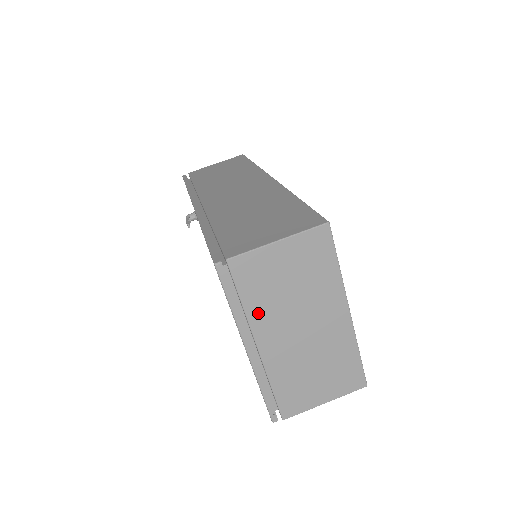
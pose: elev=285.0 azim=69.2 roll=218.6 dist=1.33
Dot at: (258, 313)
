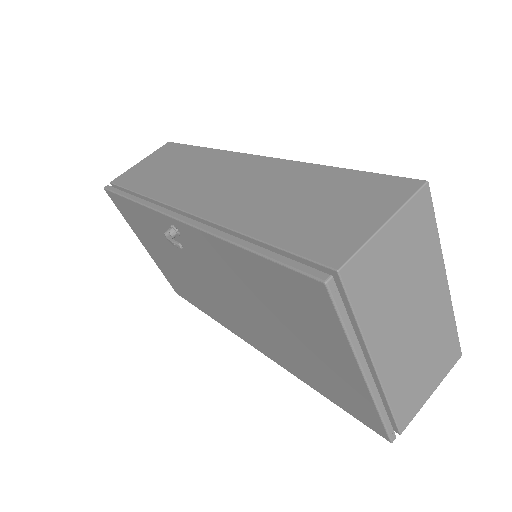
Dot at: (373, 324)
